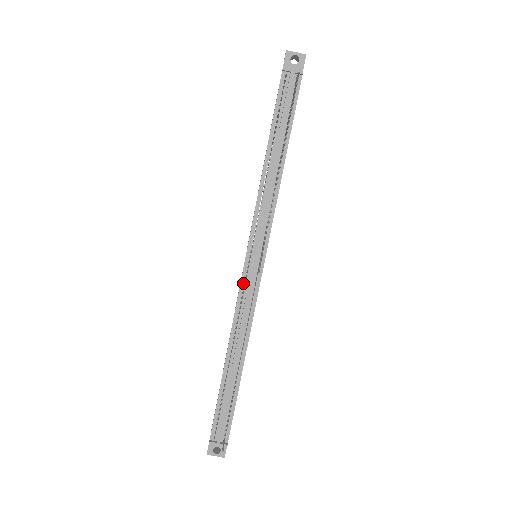
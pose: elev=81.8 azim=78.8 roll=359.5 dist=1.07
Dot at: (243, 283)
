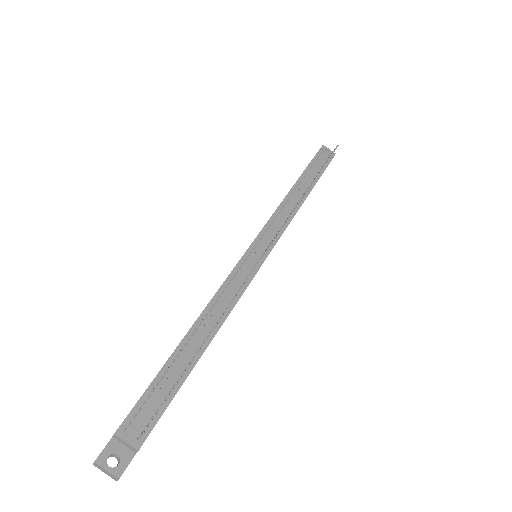
Dot at: (240, 264)
